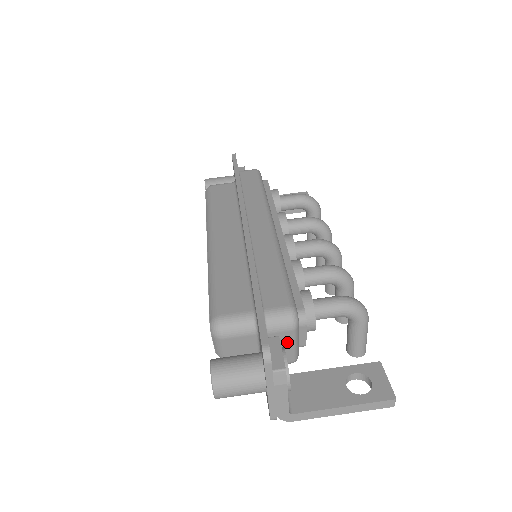
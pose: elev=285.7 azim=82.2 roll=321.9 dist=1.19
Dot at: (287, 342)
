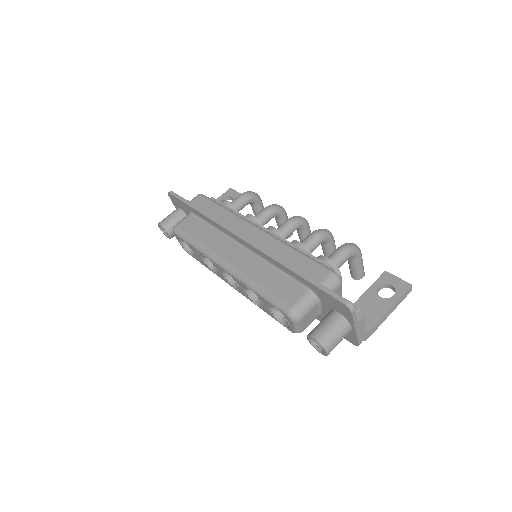
Dot at: occluded
